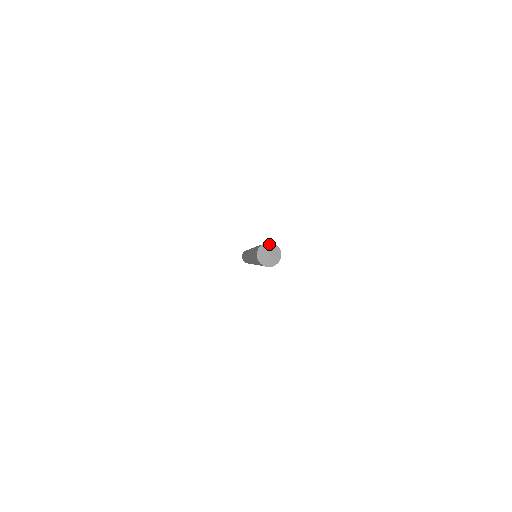
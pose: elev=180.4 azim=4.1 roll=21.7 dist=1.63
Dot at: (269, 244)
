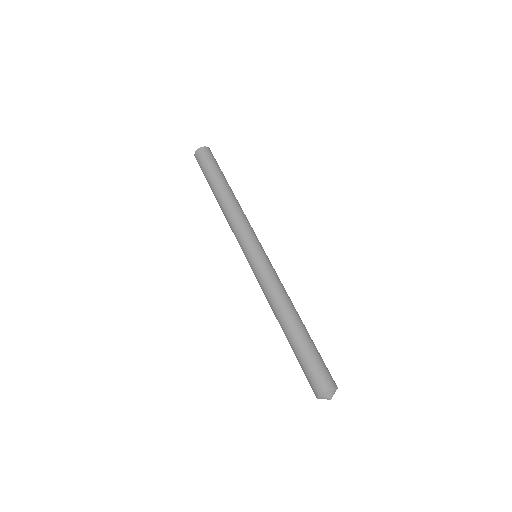
Dot at: (322, 396)
